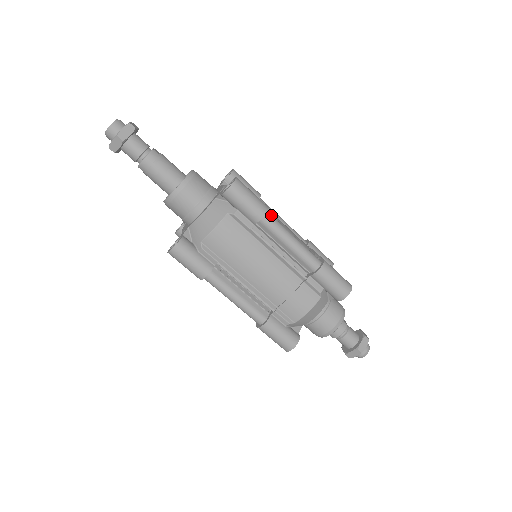
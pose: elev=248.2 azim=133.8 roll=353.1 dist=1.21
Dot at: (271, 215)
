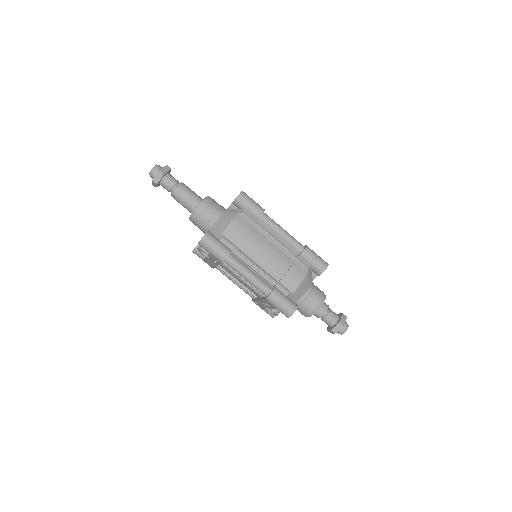
Dot at: (267, 215)
